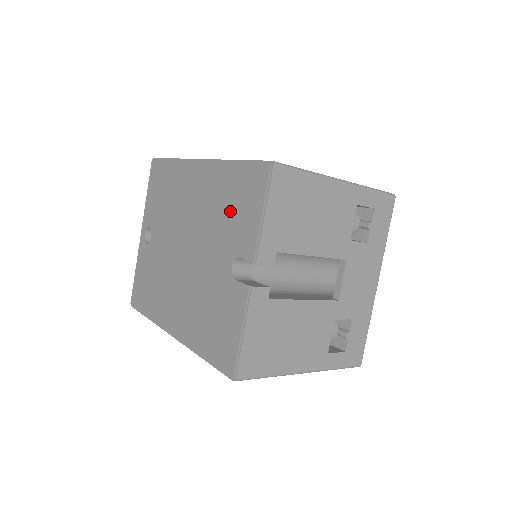
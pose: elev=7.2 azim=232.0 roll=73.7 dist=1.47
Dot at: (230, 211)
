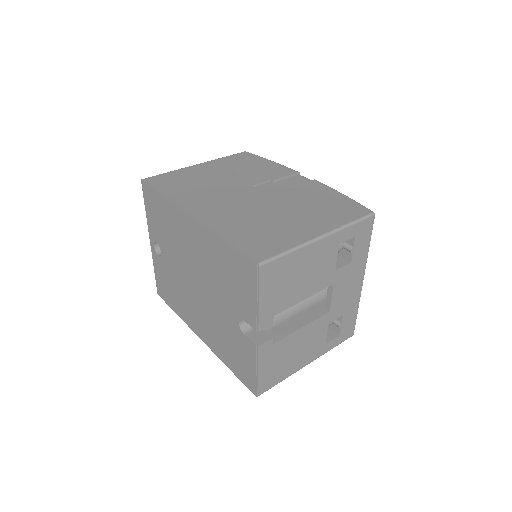
Dot at: (228, 280)
